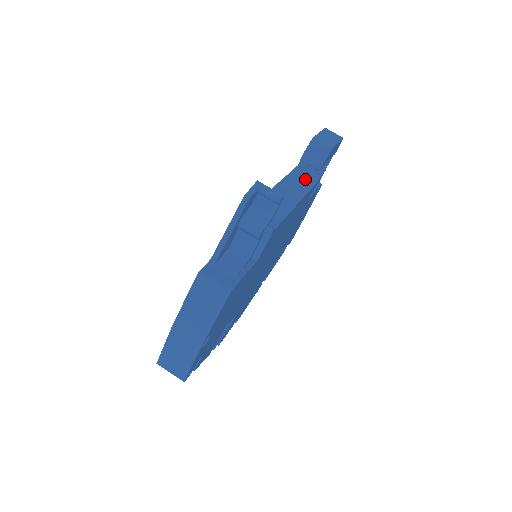
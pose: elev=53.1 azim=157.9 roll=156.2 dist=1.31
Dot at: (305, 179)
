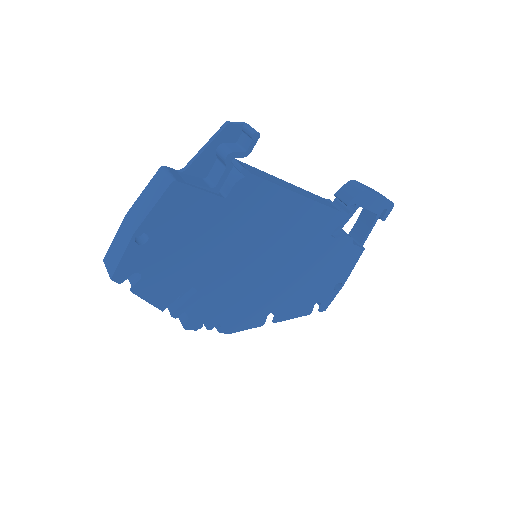
Dot at: (329, 204)
